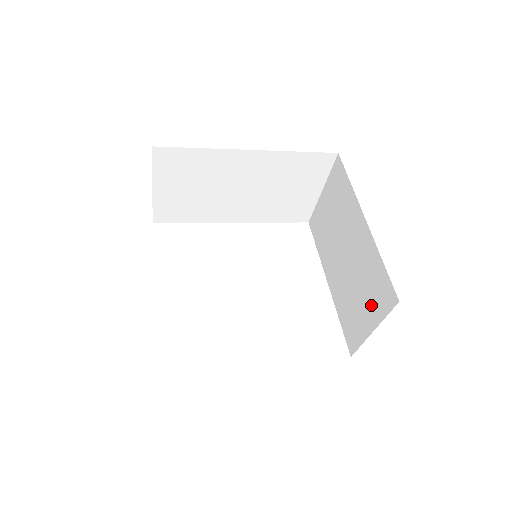
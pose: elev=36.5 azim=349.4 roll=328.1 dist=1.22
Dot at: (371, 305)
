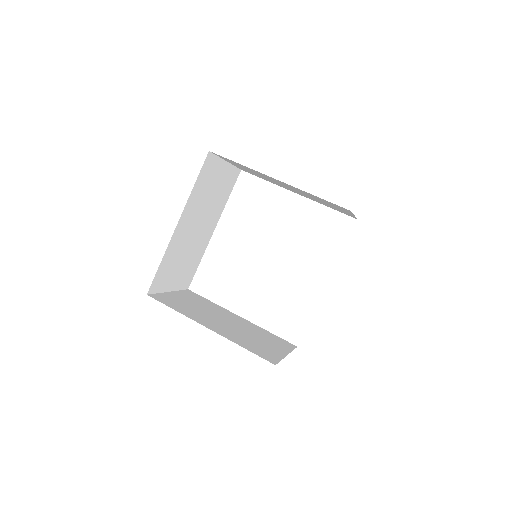
Dot at: occluded
